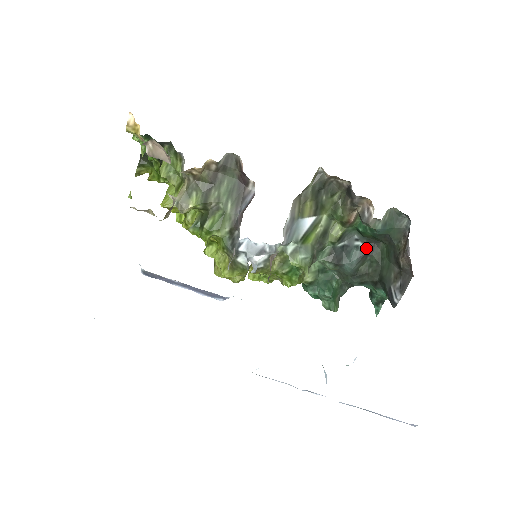
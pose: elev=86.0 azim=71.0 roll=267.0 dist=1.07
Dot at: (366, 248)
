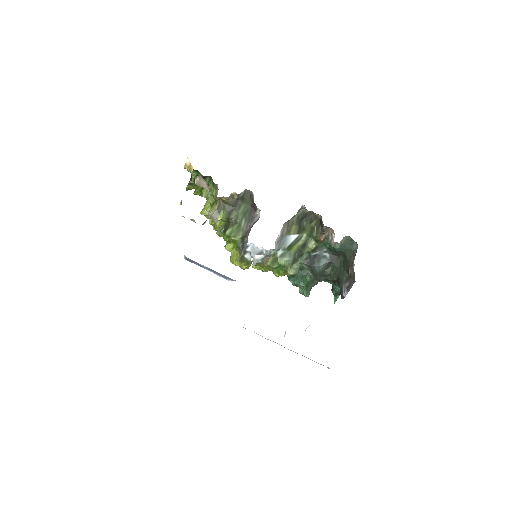
Dot at: (331, 258)
